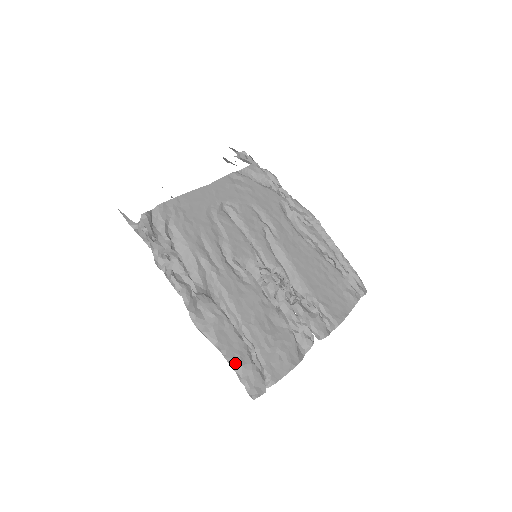
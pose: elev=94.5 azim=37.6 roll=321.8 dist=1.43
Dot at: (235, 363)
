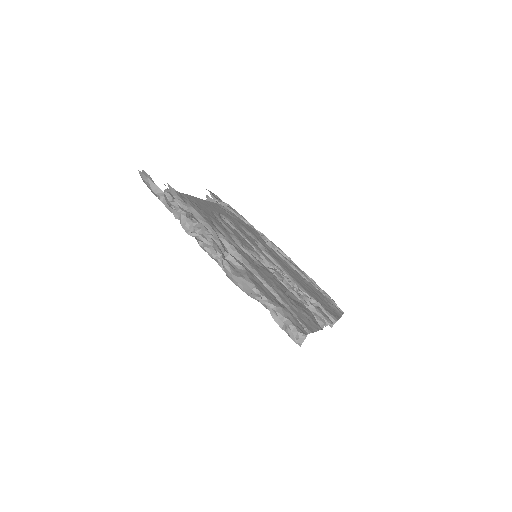
Dot at: (274, 304)
